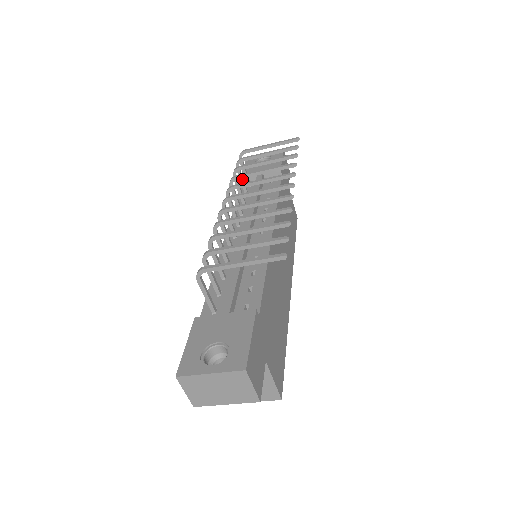
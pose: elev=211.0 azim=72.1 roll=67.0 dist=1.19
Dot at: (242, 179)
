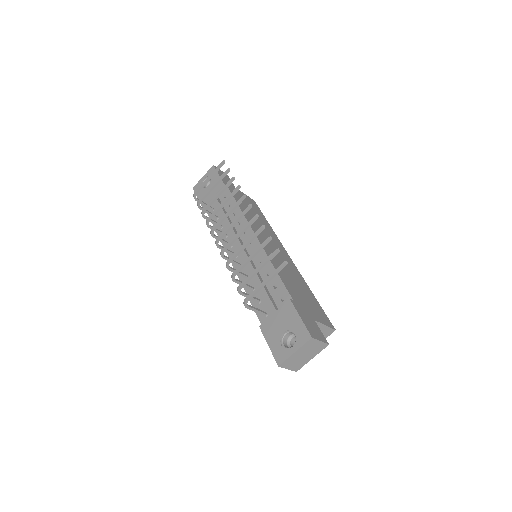
Dot at: (208, 212)
